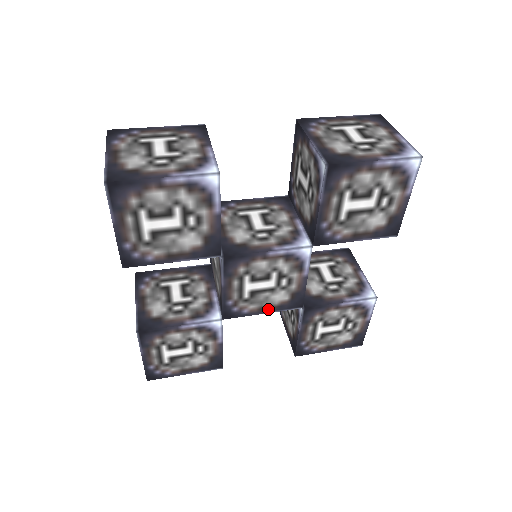
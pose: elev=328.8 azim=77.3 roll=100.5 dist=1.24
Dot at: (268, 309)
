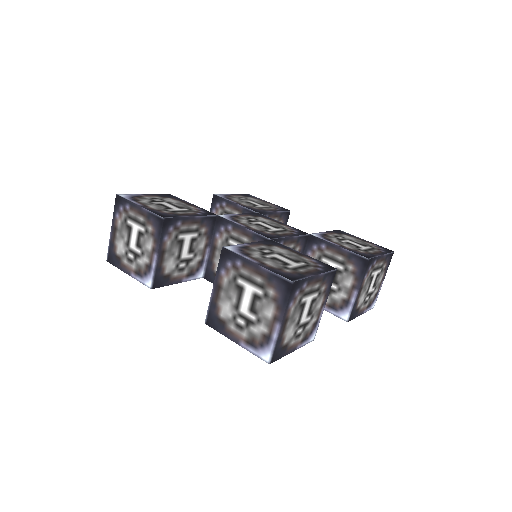
Dot at: occluded
